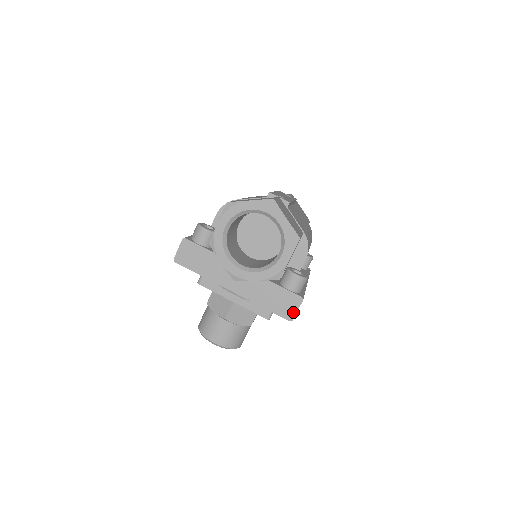
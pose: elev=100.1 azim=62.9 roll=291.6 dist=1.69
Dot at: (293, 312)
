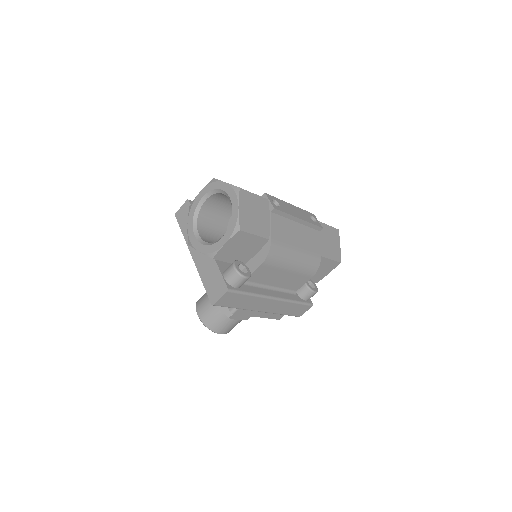
Dot at: (217, 298)
